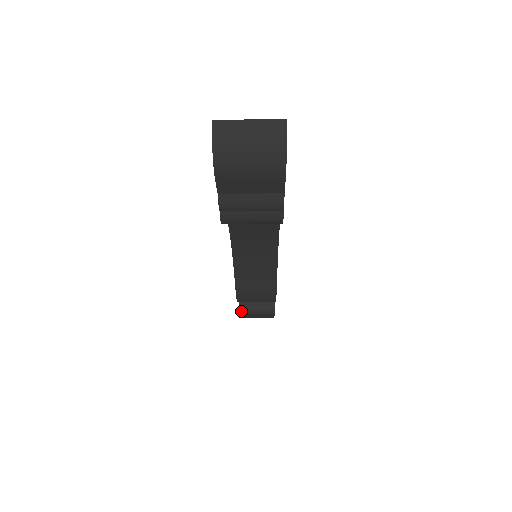
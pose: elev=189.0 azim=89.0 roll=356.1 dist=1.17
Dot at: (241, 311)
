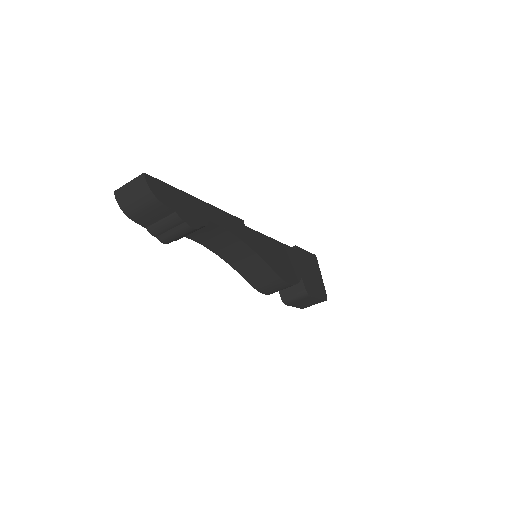
Dot at: (284, 302)
